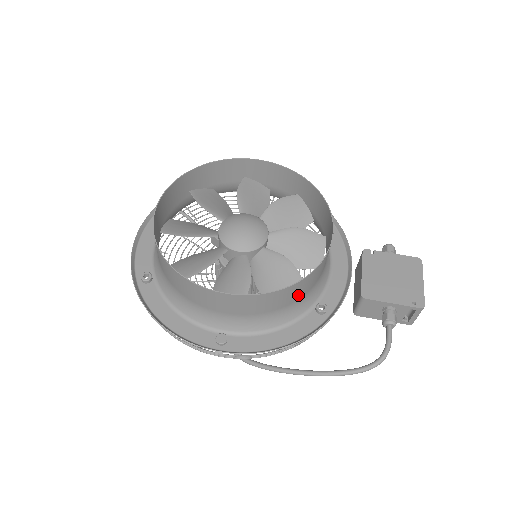
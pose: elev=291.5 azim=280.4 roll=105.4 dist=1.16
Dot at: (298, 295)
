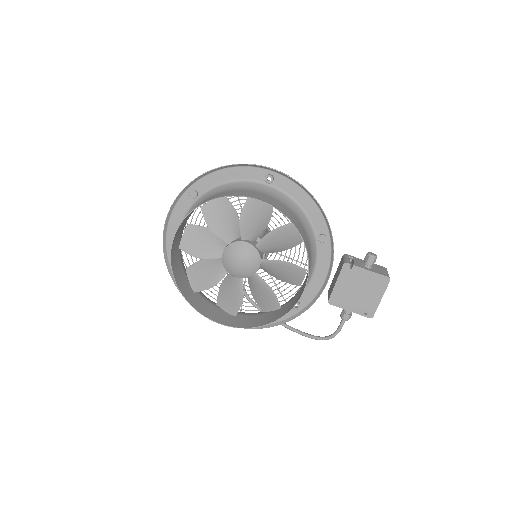
Dot at: (274, 313)
